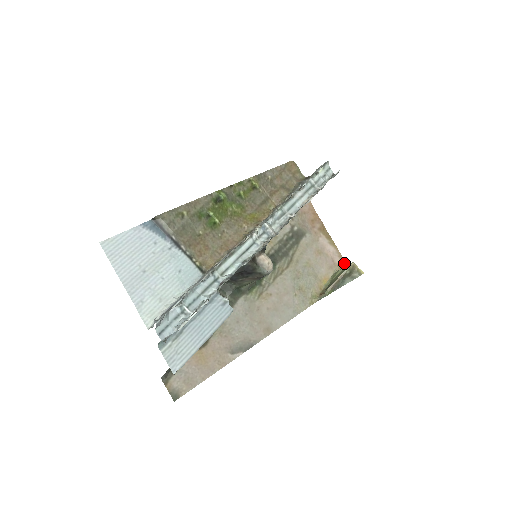
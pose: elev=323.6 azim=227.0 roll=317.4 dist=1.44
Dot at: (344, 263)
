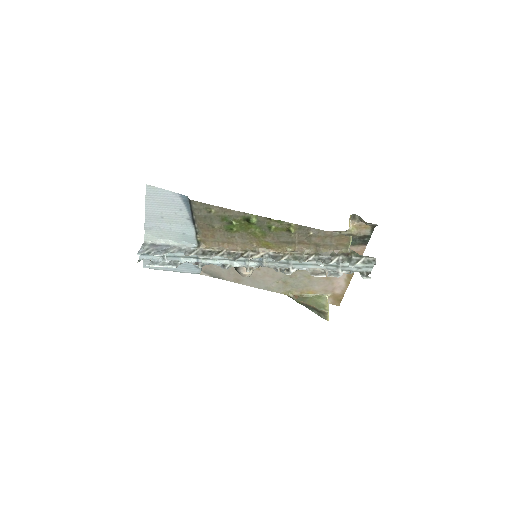
Dot at: (341, 296)
